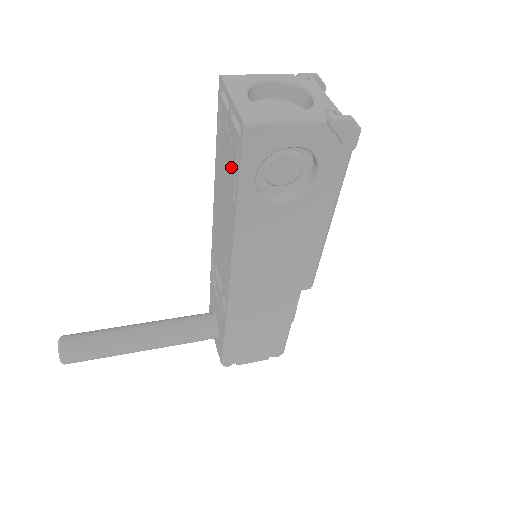
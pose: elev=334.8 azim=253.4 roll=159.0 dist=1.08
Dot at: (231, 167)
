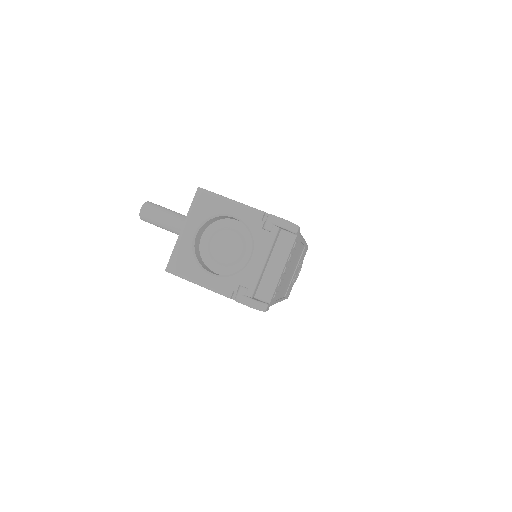
Dot at: occluded
